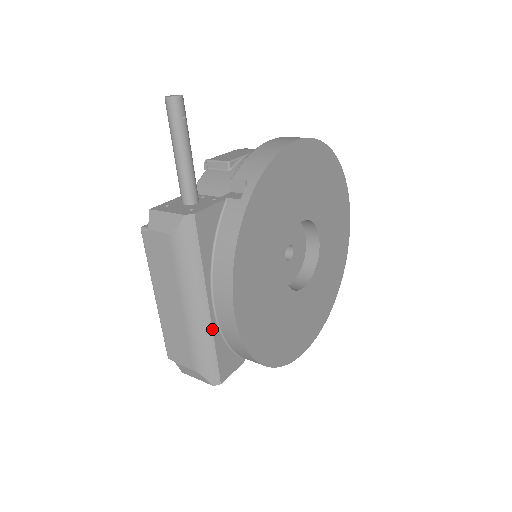
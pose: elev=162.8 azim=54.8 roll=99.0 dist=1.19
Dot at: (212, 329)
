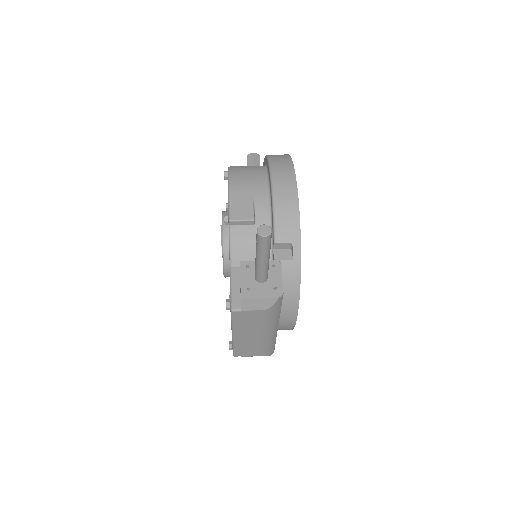
Dot at: occluded
